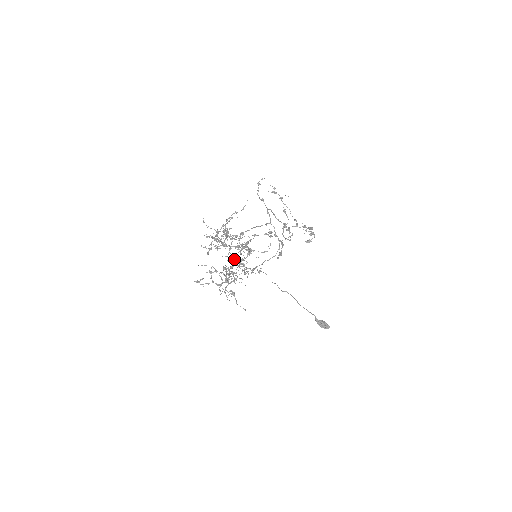
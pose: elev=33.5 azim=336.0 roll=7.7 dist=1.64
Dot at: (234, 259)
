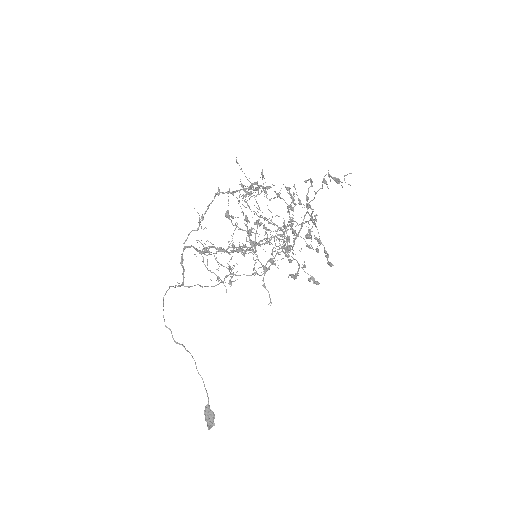
Dot at: (194, 247)
